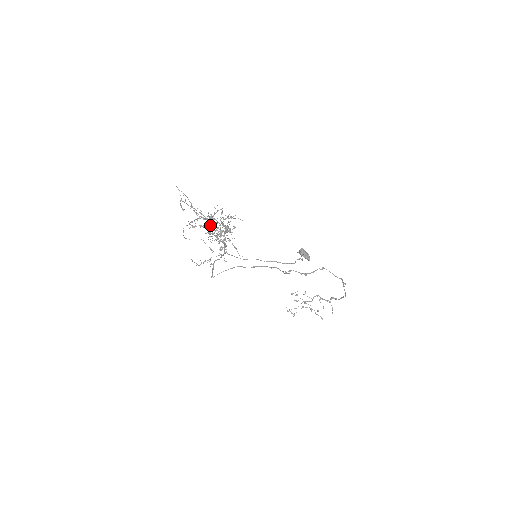
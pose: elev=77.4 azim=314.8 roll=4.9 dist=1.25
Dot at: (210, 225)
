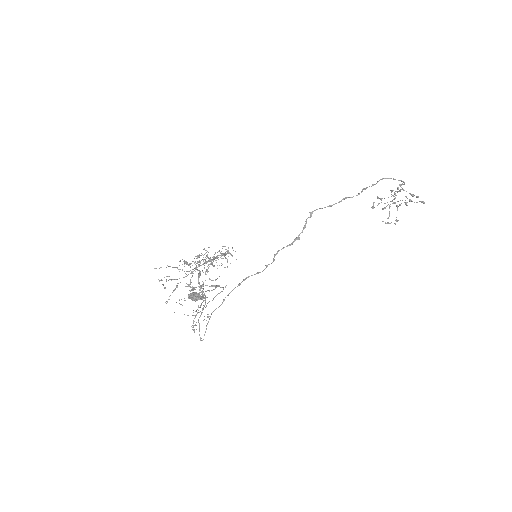
Dot at: occluded
